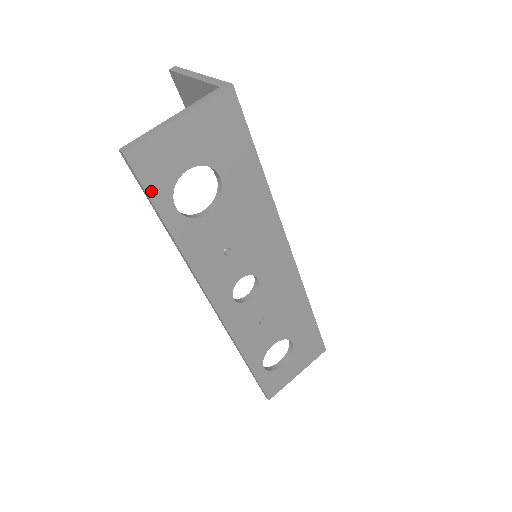
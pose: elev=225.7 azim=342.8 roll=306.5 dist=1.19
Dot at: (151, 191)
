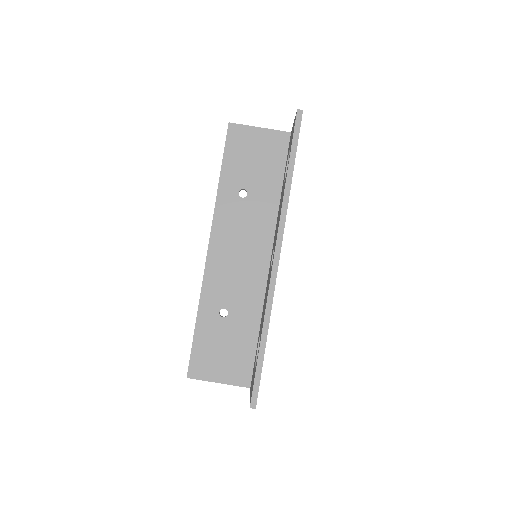
Dot at: occluded
